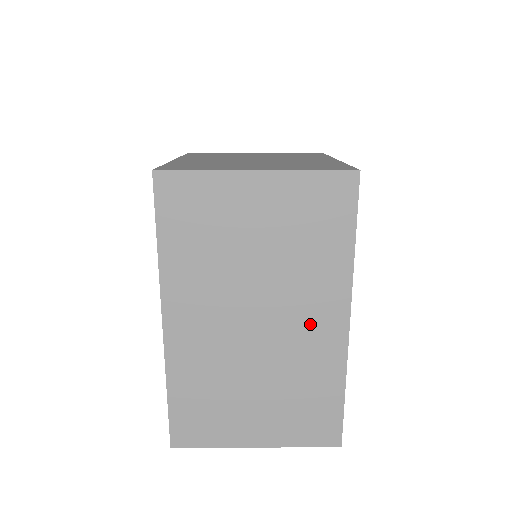
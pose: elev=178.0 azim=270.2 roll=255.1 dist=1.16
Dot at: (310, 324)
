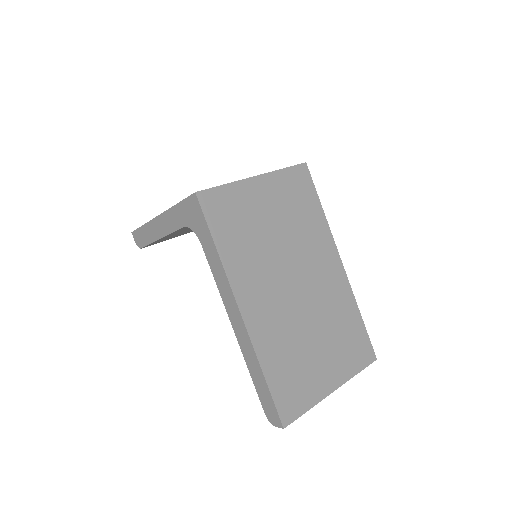
Dot at: (324, 272)
